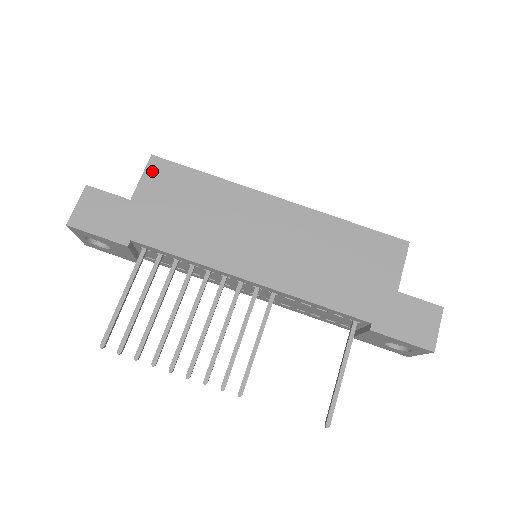
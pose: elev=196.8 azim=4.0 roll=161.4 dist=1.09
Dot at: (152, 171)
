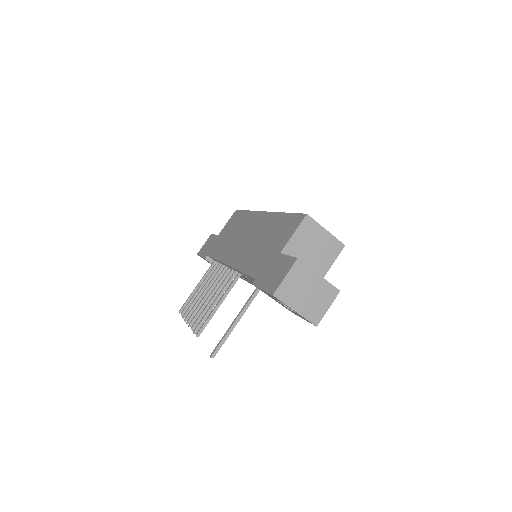
Dot at: (231, 218)
